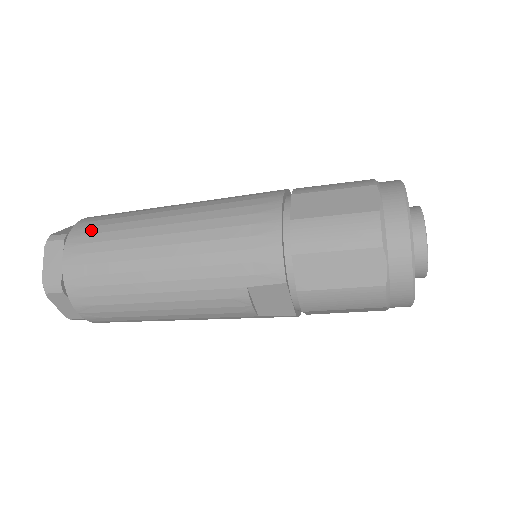
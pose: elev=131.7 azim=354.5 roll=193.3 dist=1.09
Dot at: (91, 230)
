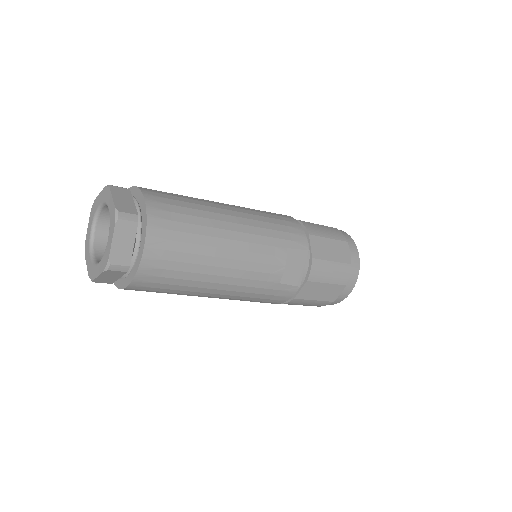
Dot at: occluded
